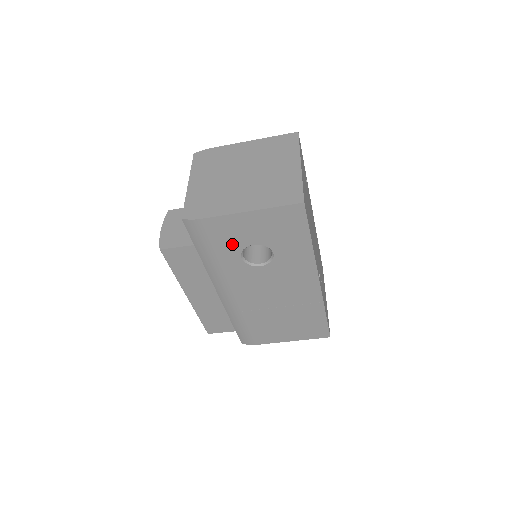
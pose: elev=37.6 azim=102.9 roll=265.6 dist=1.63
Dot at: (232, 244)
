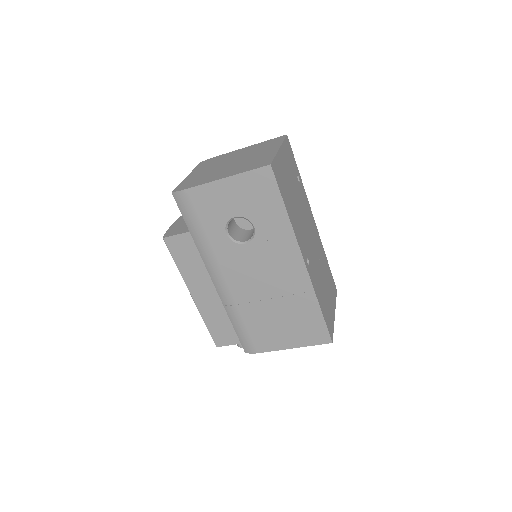
Dot at: (216, 217)
